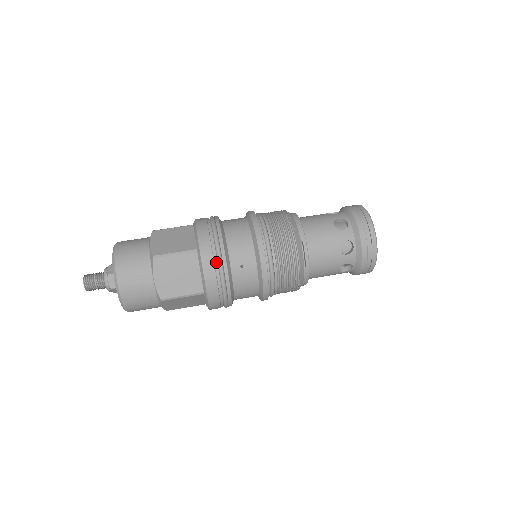
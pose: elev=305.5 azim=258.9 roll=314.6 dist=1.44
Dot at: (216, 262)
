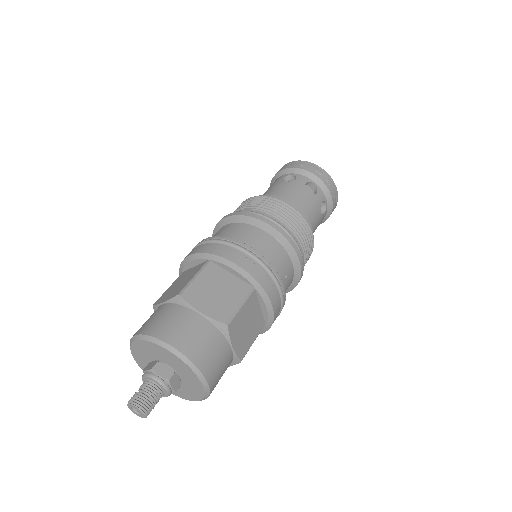
Dot at: (276, 288)
